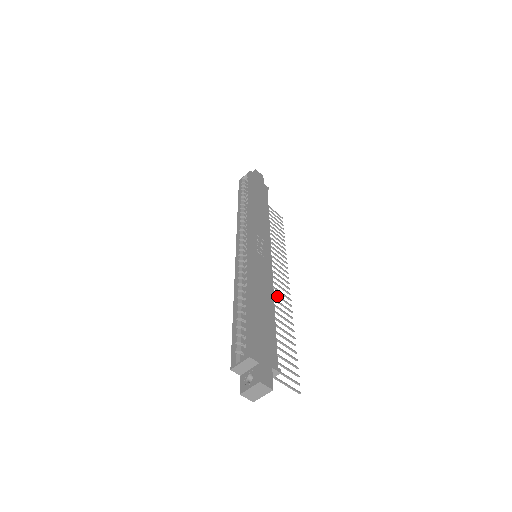
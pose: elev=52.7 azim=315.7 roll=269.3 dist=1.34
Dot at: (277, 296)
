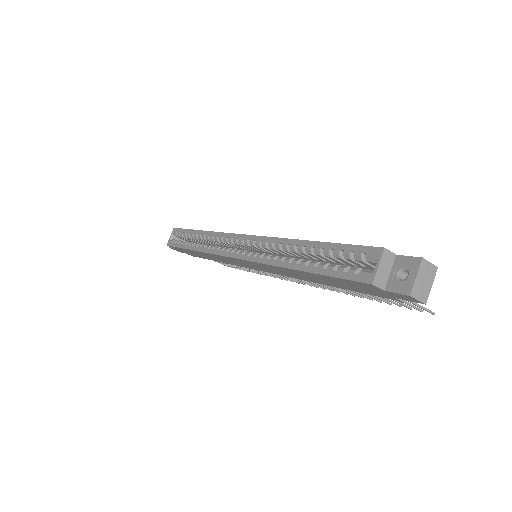
Dot at: occluded
